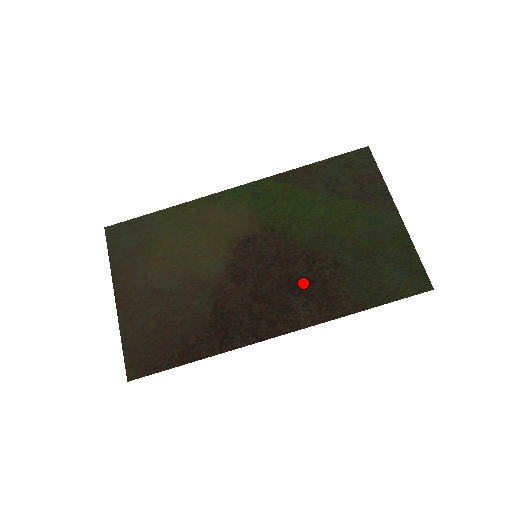
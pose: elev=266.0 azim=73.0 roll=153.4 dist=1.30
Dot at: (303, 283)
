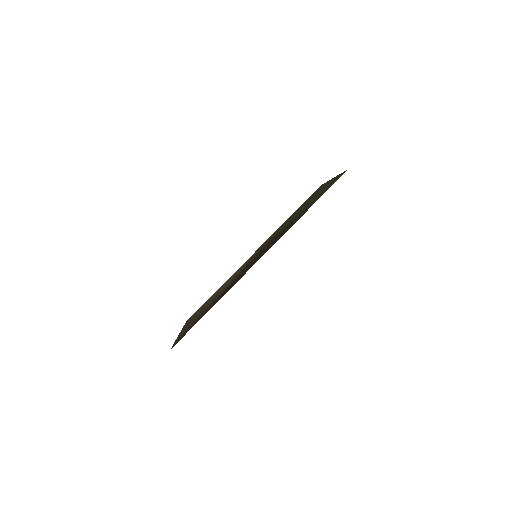
Dot at: (277, 237)
